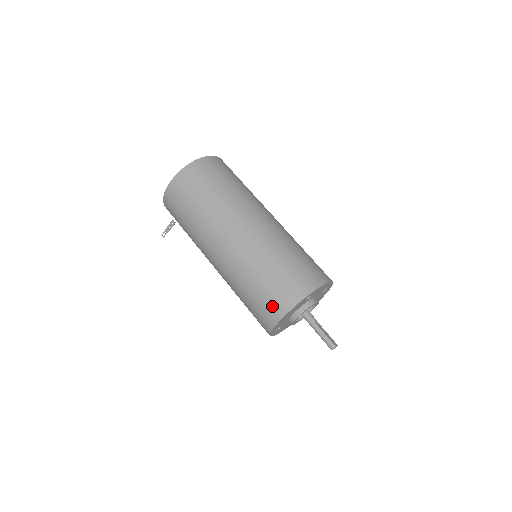
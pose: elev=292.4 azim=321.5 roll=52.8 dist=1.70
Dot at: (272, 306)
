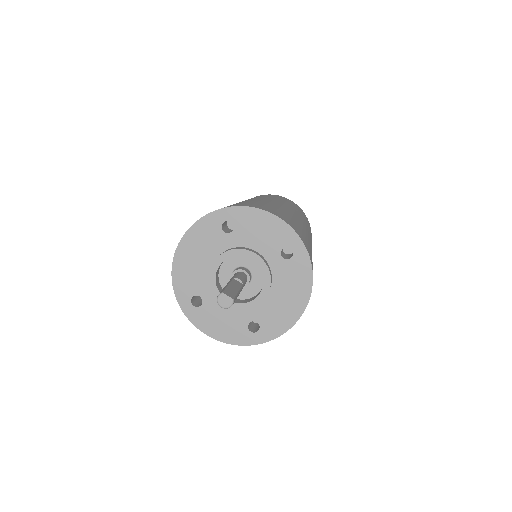
Dot at: occluded
